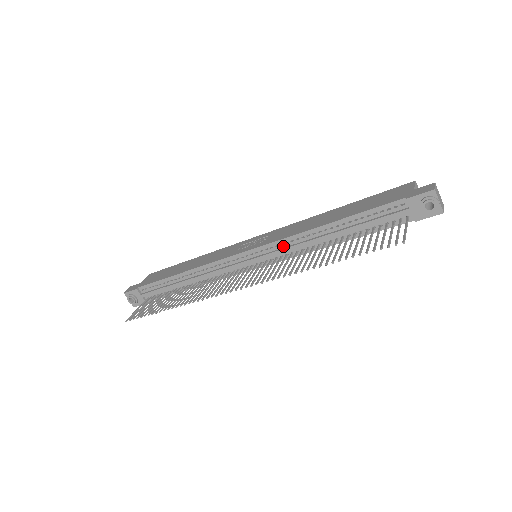
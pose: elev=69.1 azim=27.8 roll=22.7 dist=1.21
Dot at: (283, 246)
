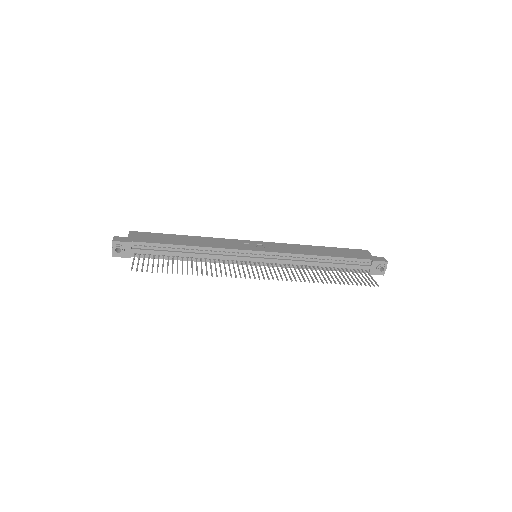
Dot at: (286, 258)
